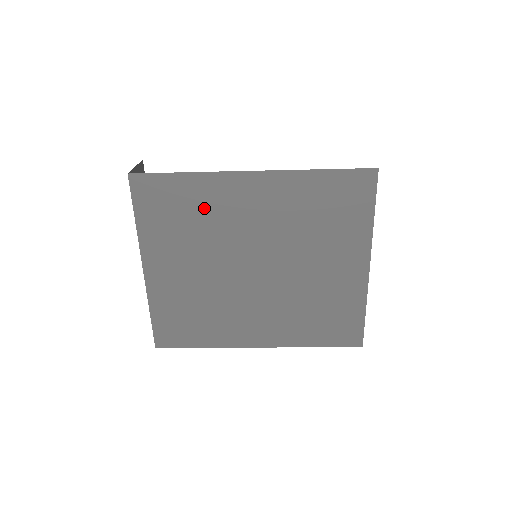
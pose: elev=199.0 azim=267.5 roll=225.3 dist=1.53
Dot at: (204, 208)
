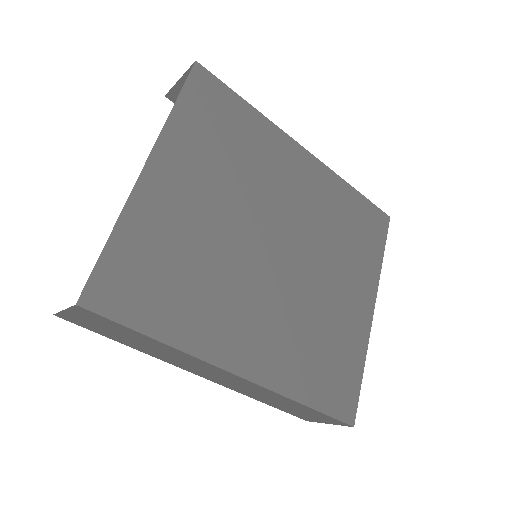
Dot at: (253, 149)
